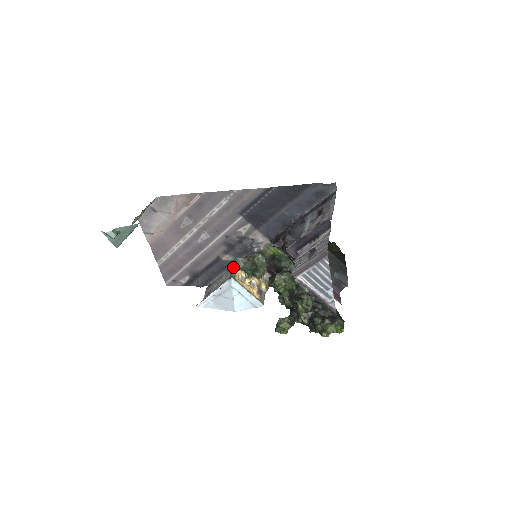
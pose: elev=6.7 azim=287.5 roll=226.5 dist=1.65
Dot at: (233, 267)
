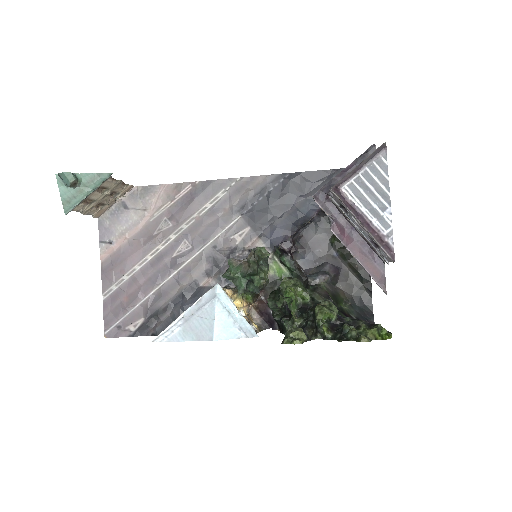
Dot at: occluded
